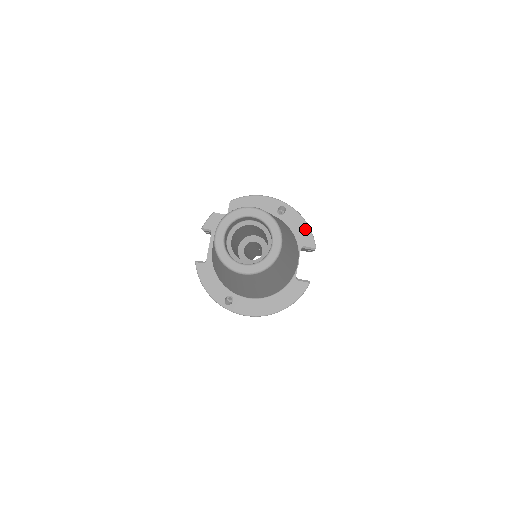
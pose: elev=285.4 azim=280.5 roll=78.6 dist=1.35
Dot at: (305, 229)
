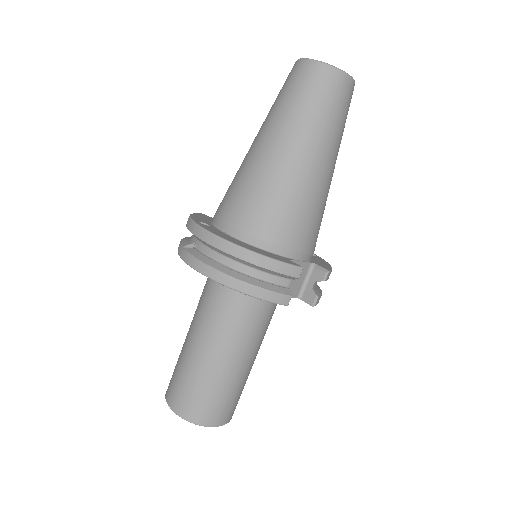
Dot at: (327, 265)
